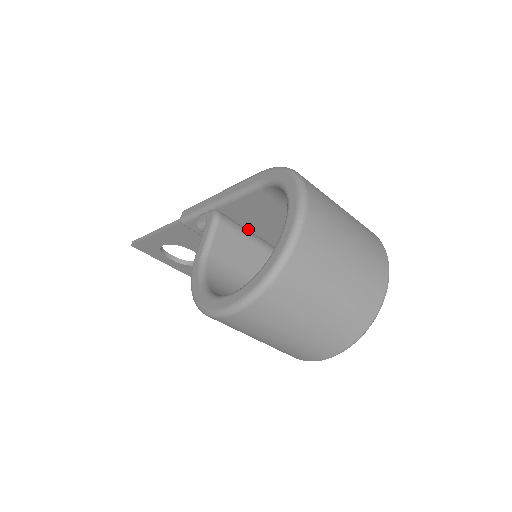
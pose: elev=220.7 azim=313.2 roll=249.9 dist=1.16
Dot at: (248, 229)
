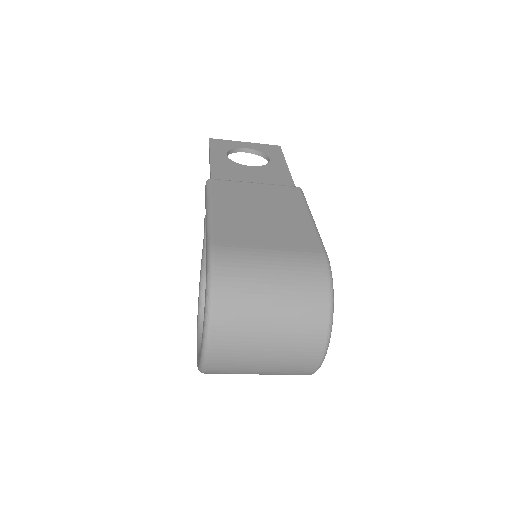
Dot at: occluded
